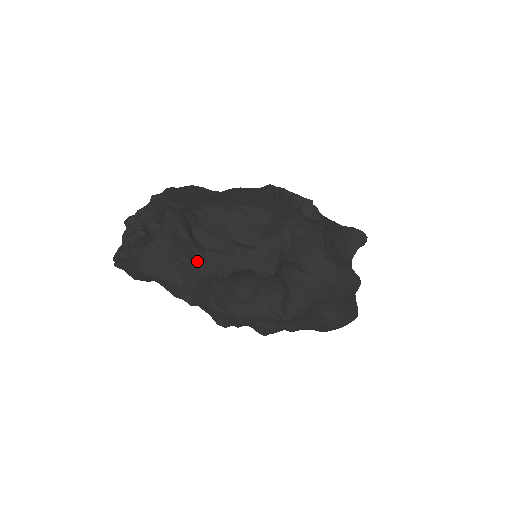
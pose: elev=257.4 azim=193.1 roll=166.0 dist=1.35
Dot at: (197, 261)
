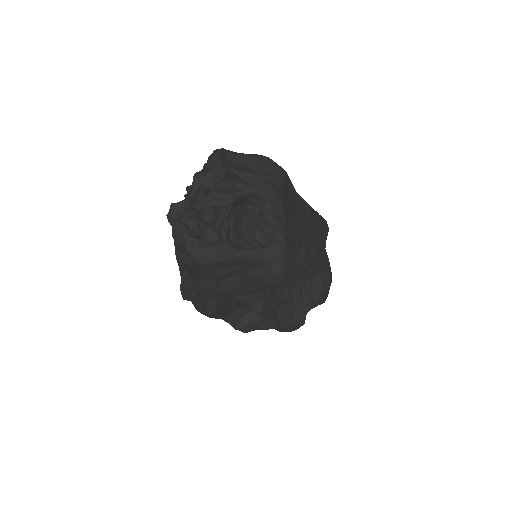
Dot at: (255, 290)
